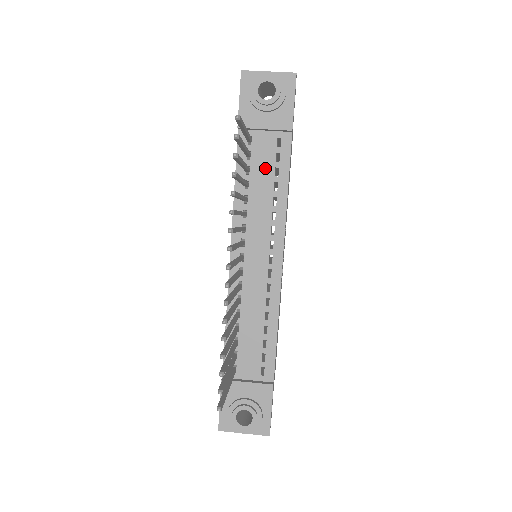
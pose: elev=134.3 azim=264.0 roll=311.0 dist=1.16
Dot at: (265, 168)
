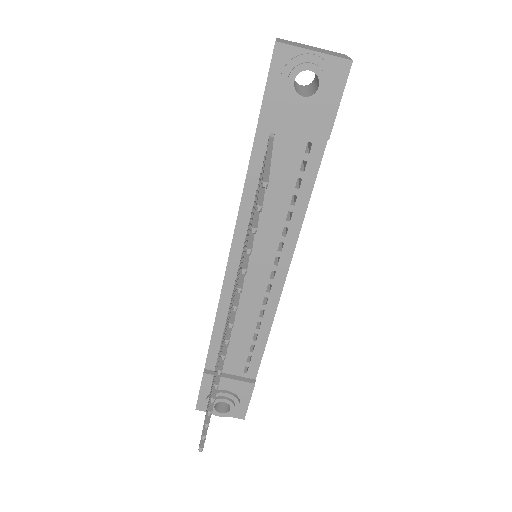
Dot at: (285, 176)
